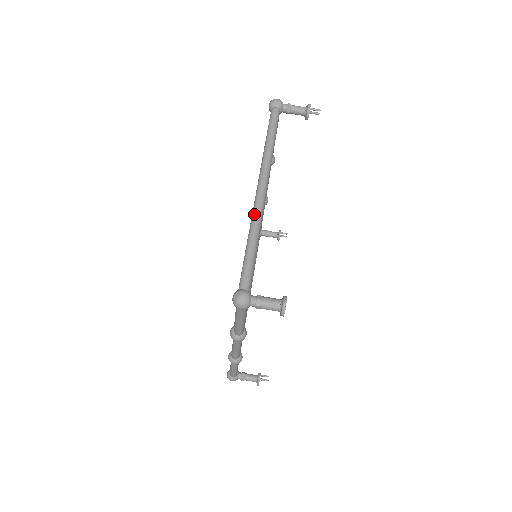
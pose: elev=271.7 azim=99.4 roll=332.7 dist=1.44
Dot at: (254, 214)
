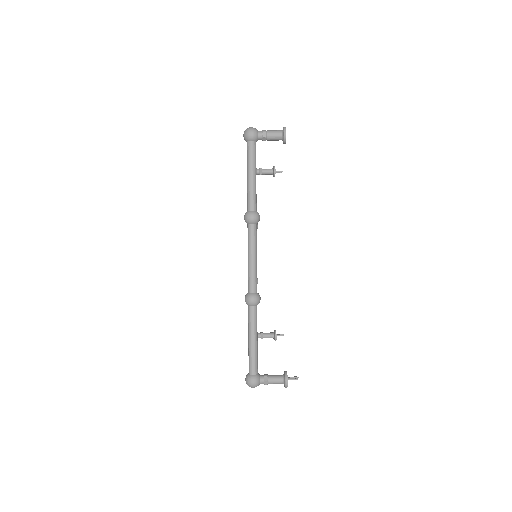
Dot at: occluded
